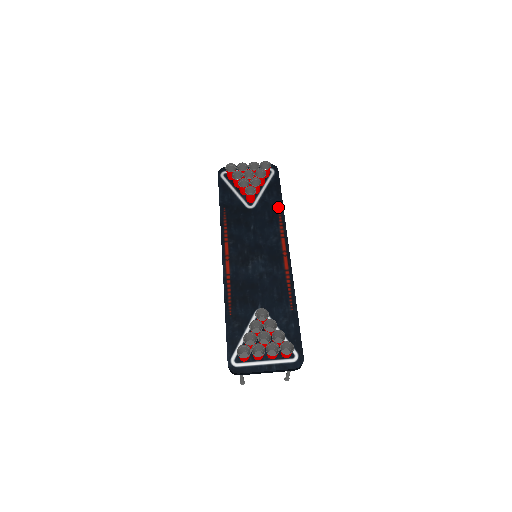
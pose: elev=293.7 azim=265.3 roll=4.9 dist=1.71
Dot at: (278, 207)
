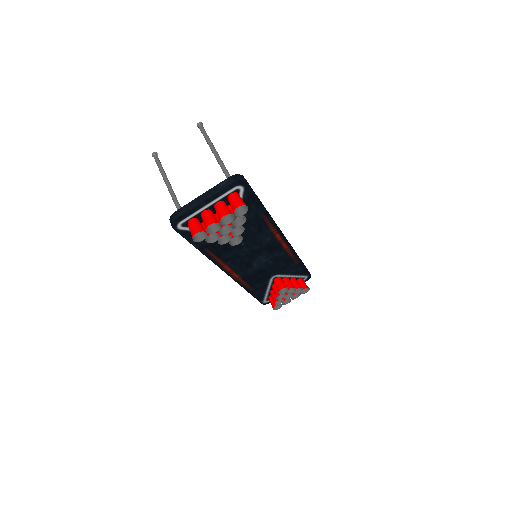
Dot at: (262, 216)
